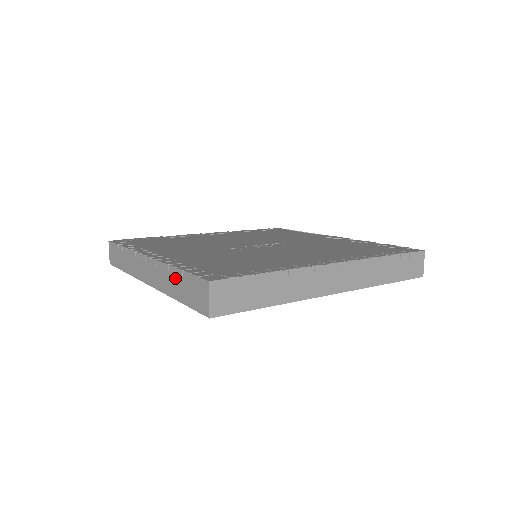
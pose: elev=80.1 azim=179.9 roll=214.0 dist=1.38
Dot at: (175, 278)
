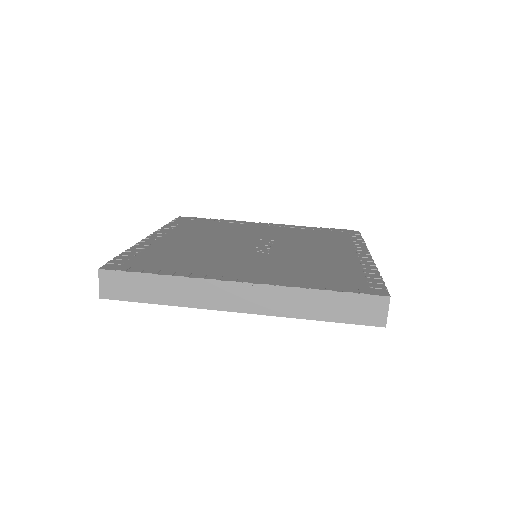
Dot at: (317, 300)
